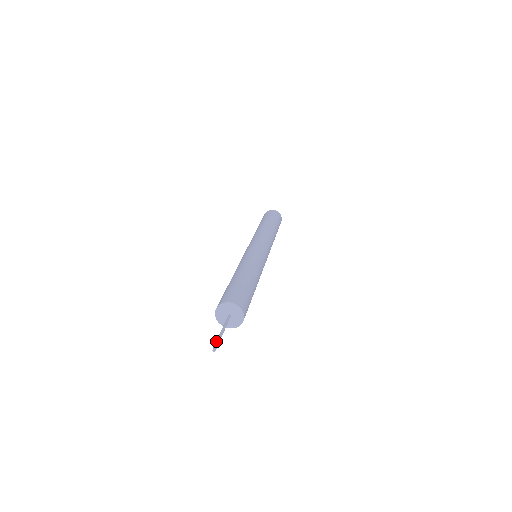
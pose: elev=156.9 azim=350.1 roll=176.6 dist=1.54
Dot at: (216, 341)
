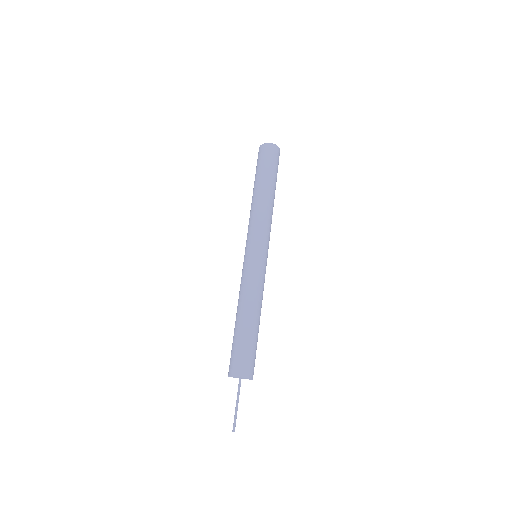
Dot at: occluded
